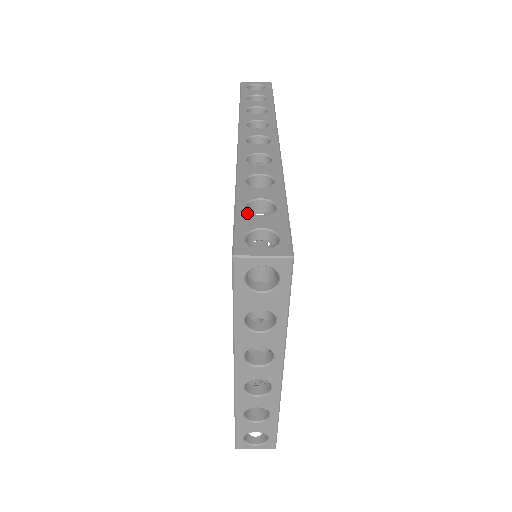
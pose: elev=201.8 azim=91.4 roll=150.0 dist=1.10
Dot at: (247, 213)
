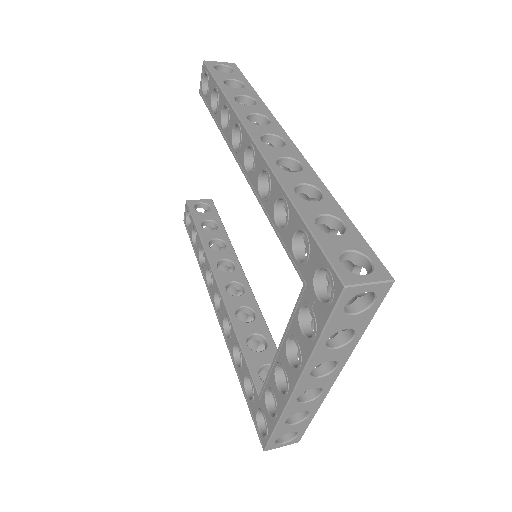
Dot at: (324, 233)
